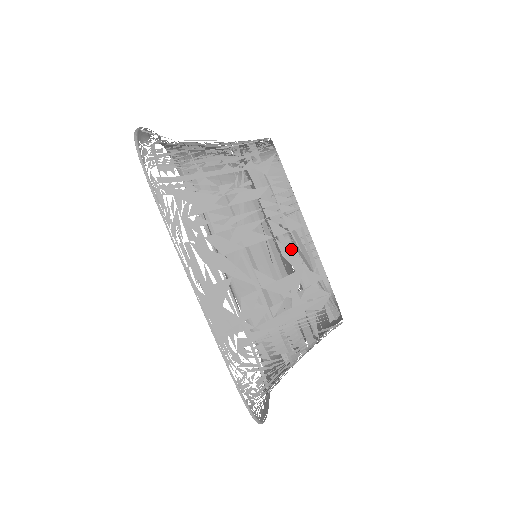
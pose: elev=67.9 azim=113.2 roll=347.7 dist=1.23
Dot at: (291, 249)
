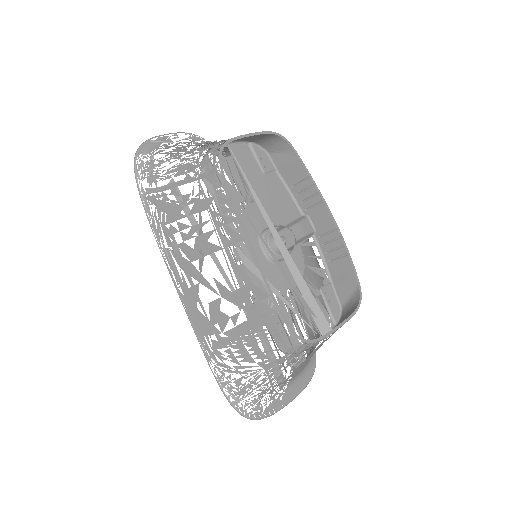
Dot at: occluded
